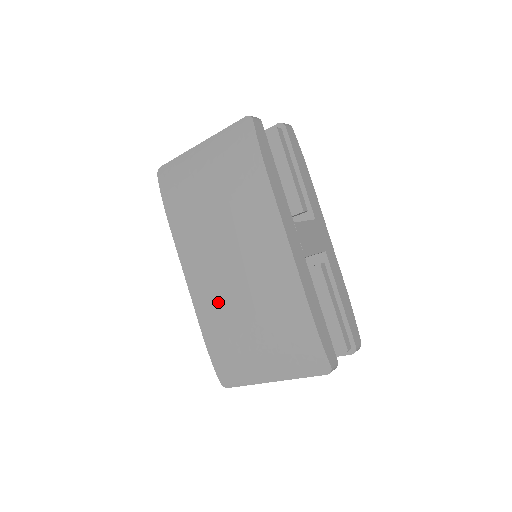
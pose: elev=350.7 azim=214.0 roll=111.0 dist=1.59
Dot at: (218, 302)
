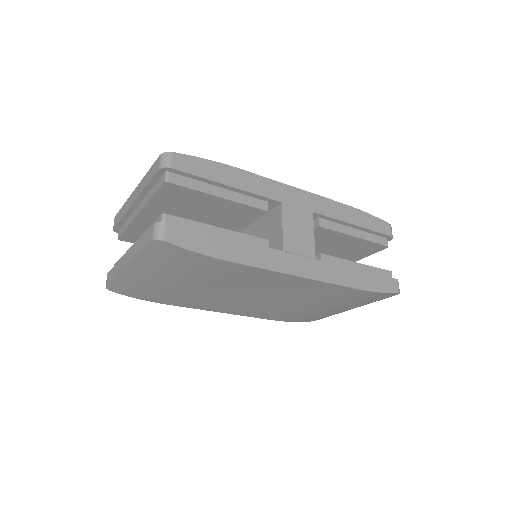
Dot at: (267, 310)
